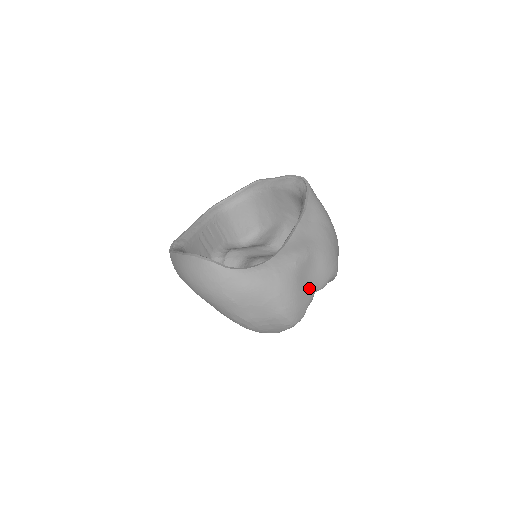
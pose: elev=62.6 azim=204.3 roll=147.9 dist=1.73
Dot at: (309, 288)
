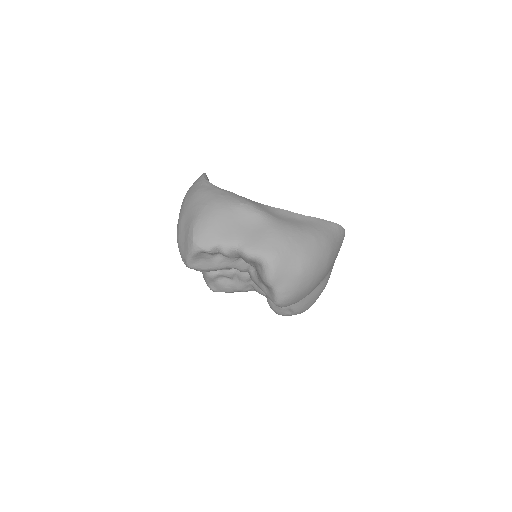
Dot at: (233, 232)
